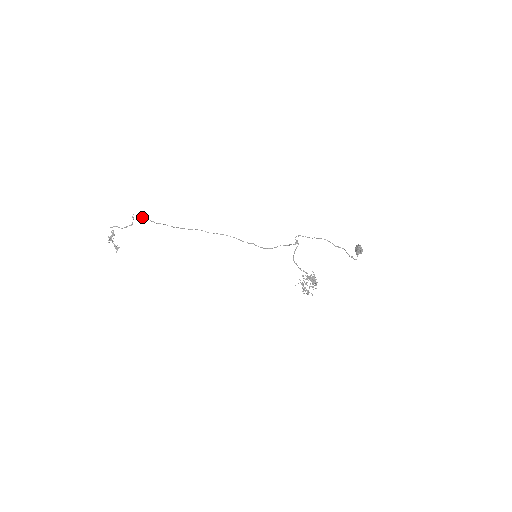
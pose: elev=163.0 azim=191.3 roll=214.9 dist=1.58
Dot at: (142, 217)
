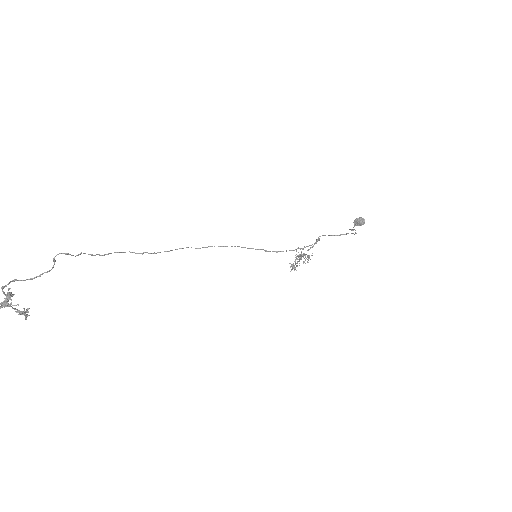
Dot at: occluded
